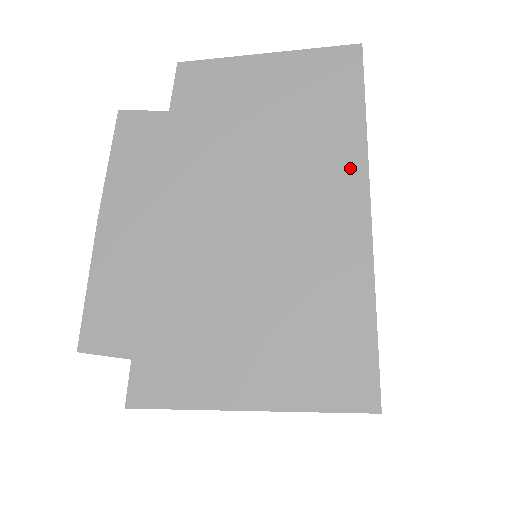
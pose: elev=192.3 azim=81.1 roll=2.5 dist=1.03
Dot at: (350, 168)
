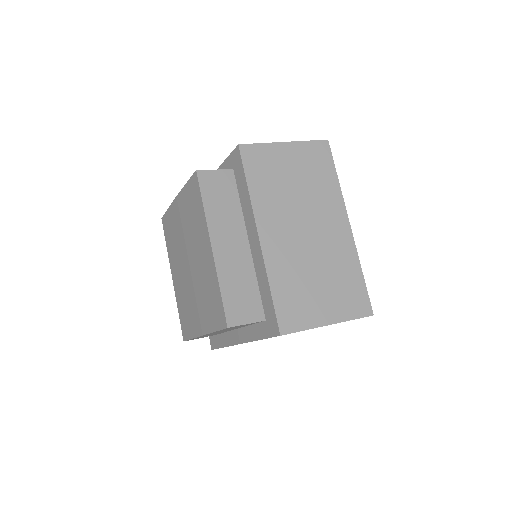
Dot at: occluded
